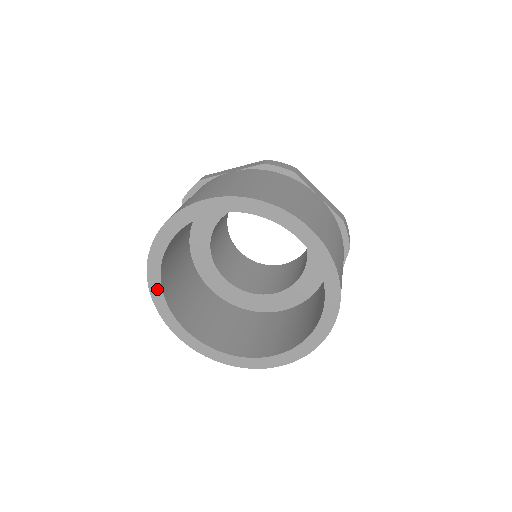
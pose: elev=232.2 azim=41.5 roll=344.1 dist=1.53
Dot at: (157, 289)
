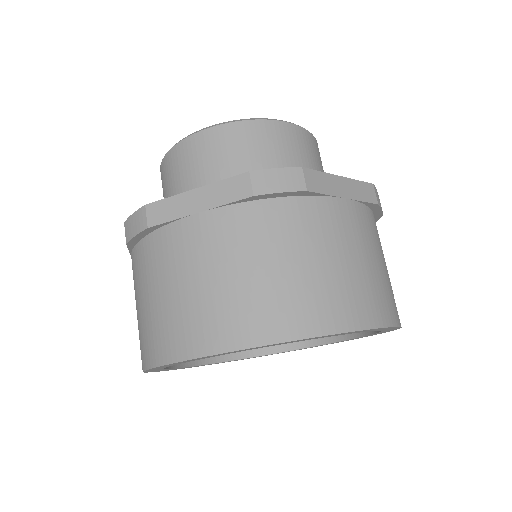
Dot at: occluded
